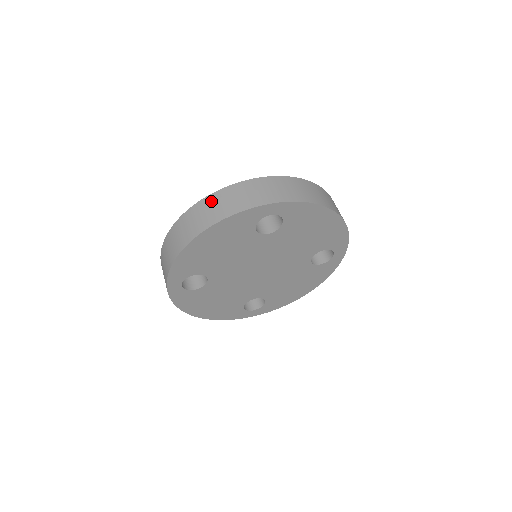
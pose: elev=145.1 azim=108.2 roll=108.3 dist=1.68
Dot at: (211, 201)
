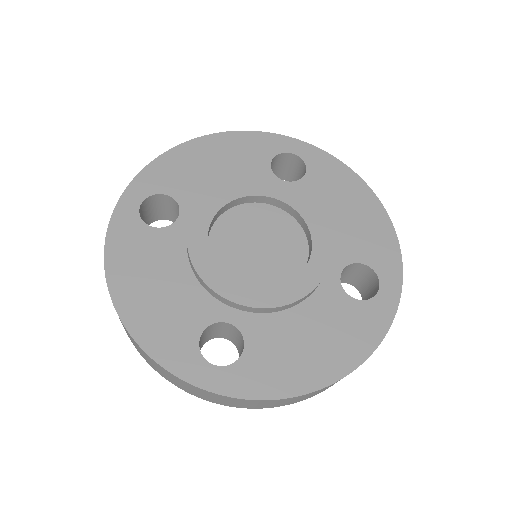
Dot at: occluded
